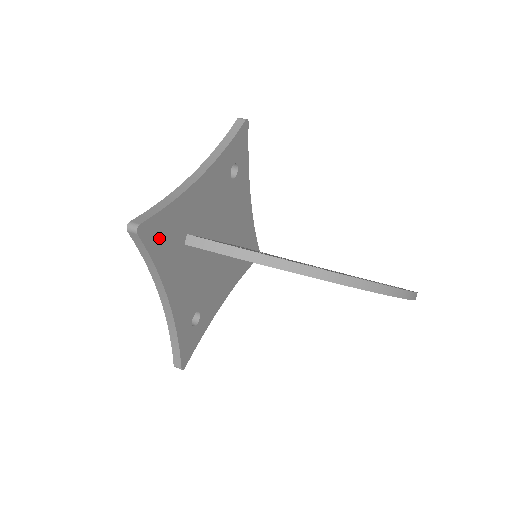
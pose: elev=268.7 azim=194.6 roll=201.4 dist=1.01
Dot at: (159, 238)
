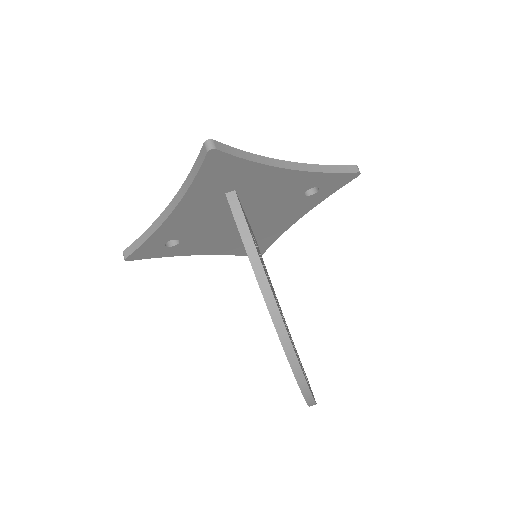
Dot at: (216, 171)
